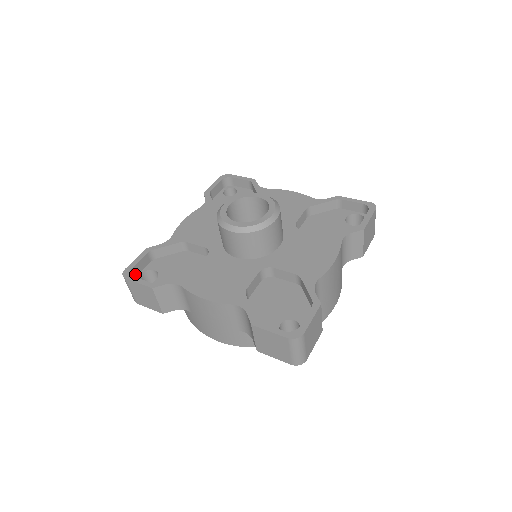
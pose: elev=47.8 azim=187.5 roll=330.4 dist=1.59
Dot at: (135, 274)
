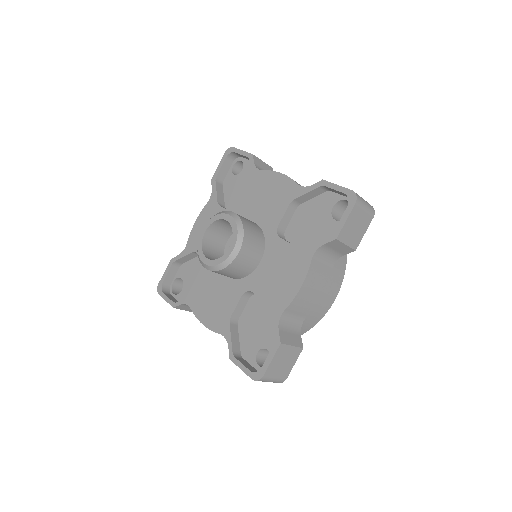
Dot at: (168, 284)
